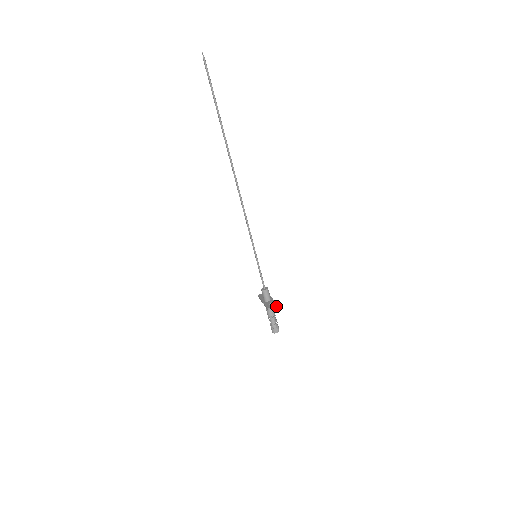
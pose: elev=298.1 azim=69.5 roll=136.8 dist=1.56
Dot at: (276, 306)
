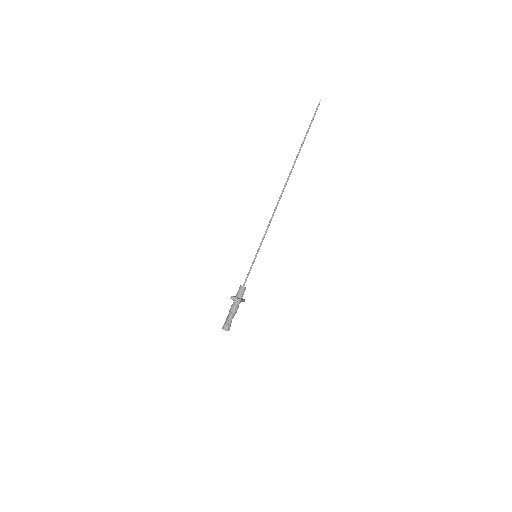
Dot at: (239, 299)
